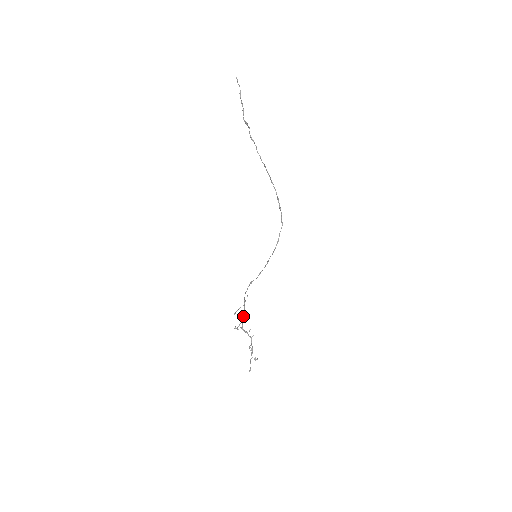
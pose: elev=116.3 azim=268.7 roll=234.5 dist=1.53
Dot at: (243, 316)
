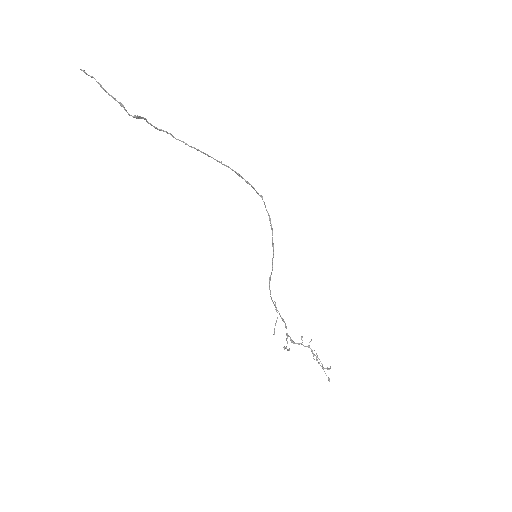
Dot at: occluded
